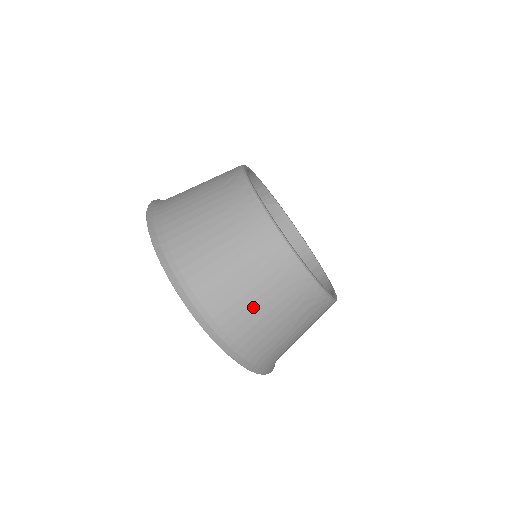
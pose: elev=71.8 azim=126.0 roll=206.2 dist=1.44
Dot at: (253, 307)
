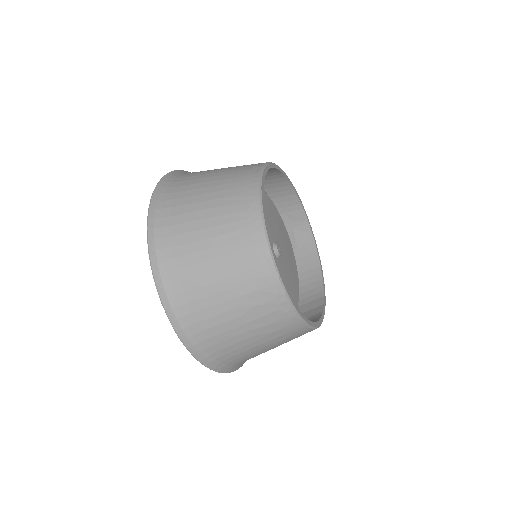
Dot at: (205, 267)
